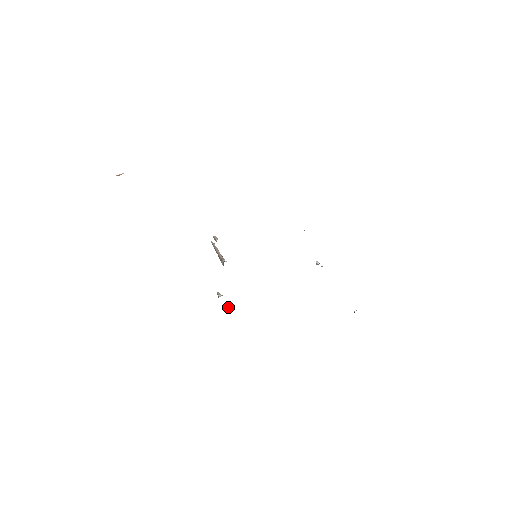
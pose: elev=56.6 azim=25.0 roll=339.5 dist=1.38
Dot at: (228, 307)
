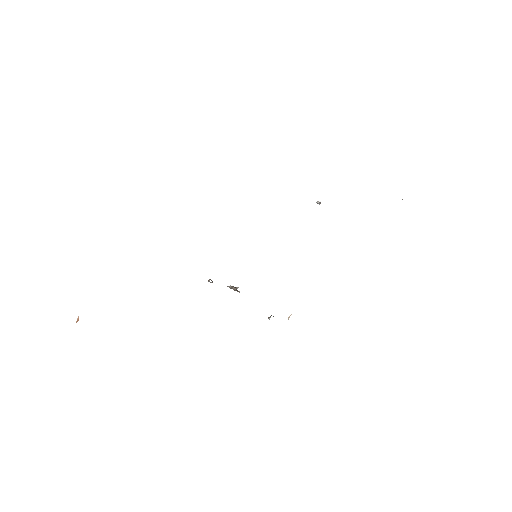
Dot at: (288, 319)
